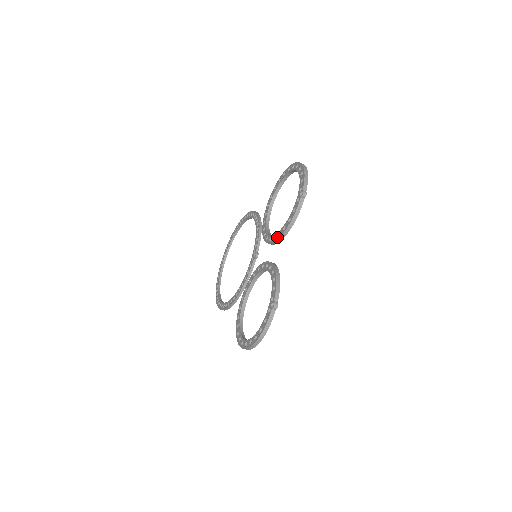
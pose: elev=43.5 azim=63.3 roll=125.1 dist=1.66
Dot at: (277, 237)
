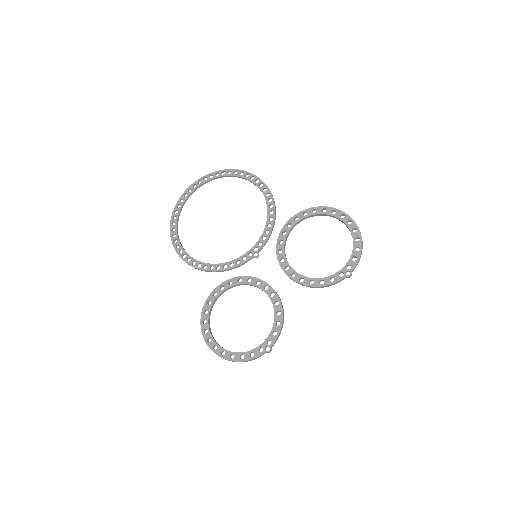
Dot at: (298, 280)
